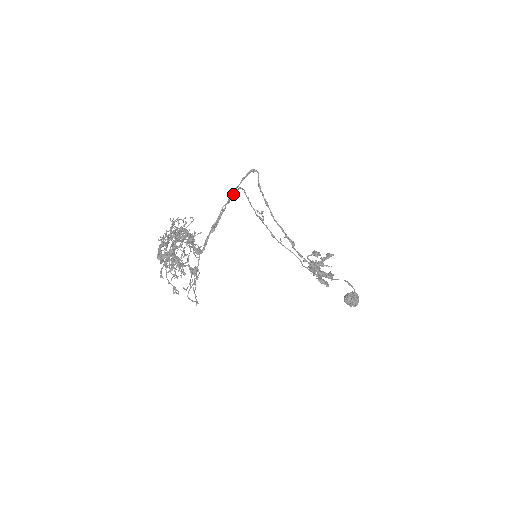
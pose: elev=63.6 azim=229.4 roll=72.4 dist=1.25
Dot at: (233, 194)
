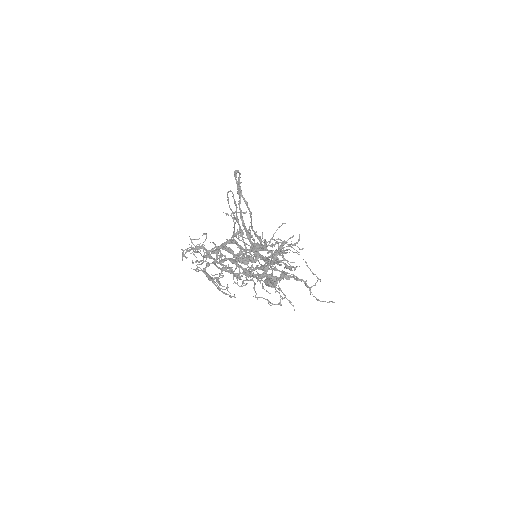
Dot at: occluded
